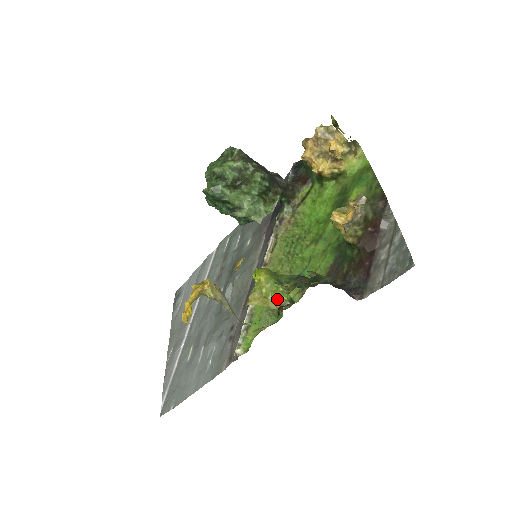
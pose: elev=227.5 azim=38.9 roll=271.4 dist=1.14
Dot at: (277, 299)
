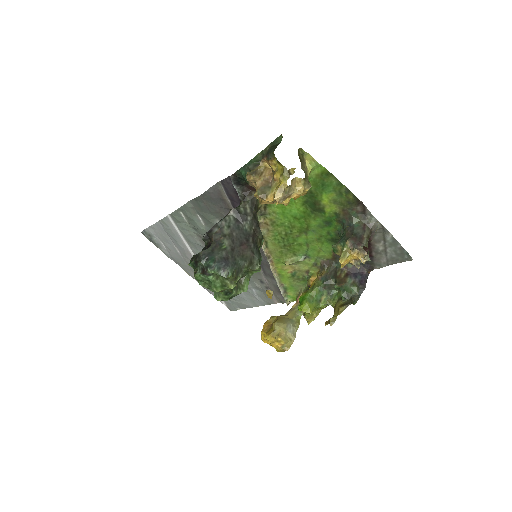
Dot at: occluded
